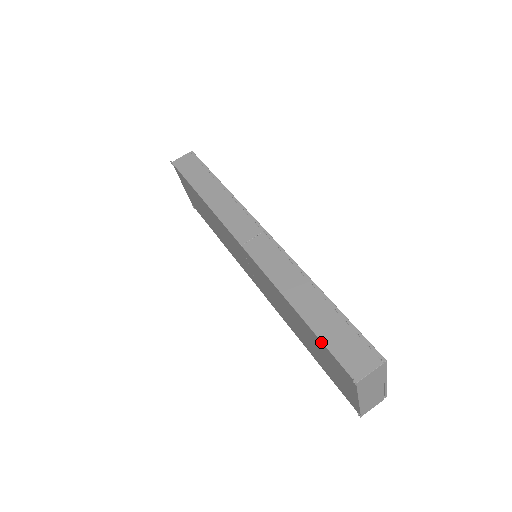
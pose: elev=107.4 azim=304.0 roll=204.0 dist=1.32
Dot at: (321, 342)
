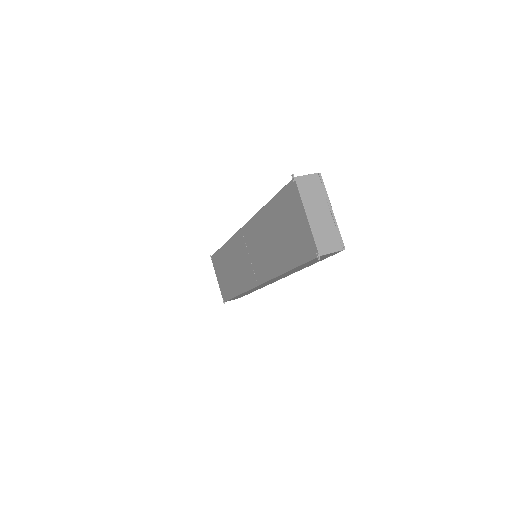
Dot at: (278, 194)
